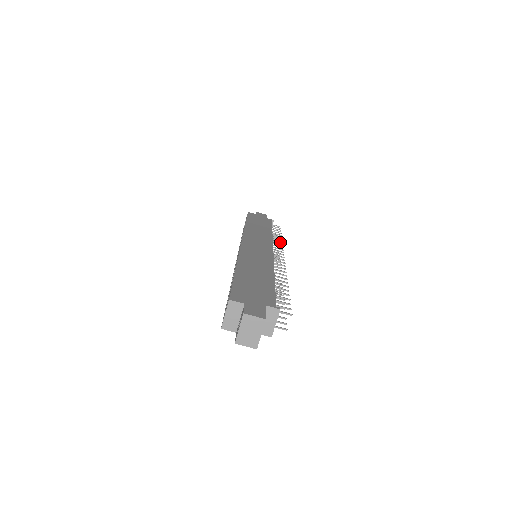
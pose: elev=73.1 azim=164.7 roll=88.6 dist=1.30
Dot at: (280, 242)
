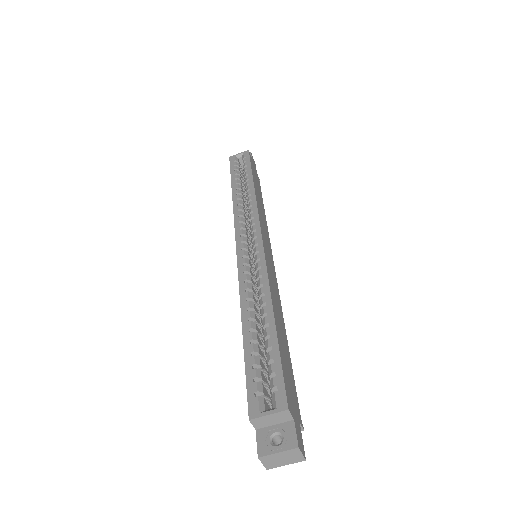
Dot at: occluded
